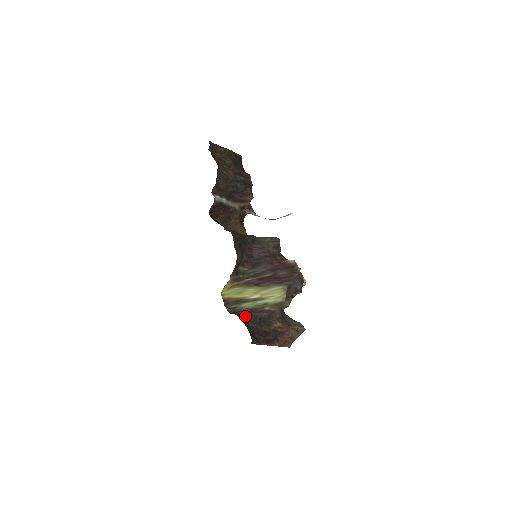
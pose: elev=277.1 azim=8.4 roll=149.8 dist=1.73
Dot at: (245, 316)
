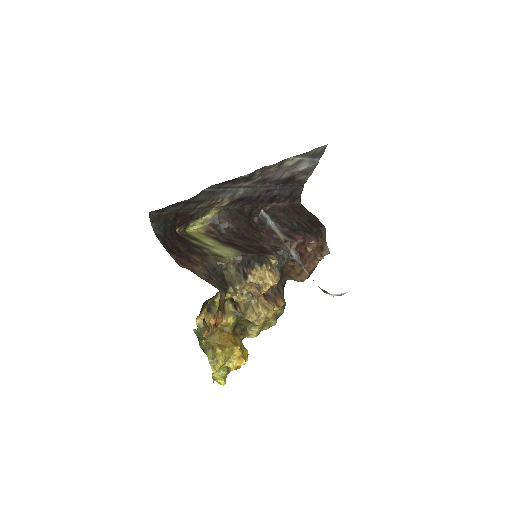
Dot at: (182, 239)
